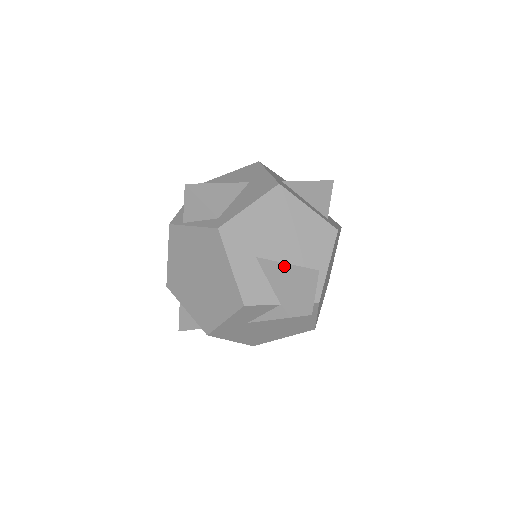
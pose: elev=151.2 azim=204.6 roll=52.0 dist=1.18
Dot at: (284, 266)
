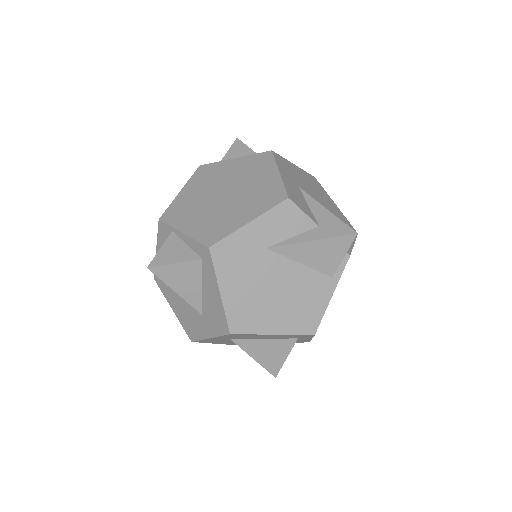
Dot at: occluded
